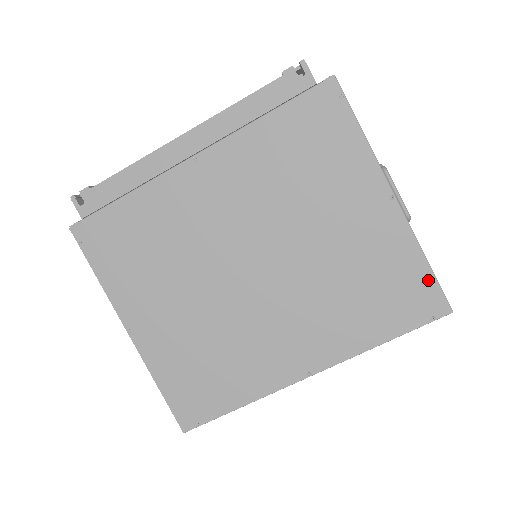
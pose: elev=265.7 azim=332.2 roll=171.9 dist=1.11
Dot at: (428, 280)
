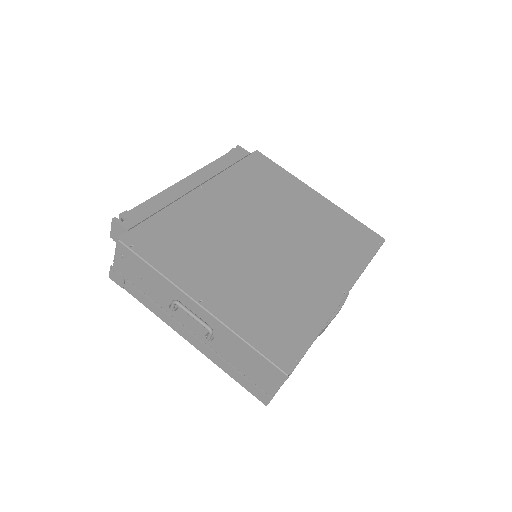
Dot at: (363, 227)
